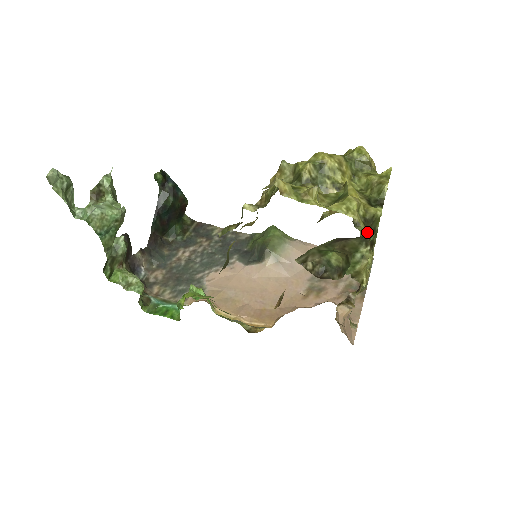
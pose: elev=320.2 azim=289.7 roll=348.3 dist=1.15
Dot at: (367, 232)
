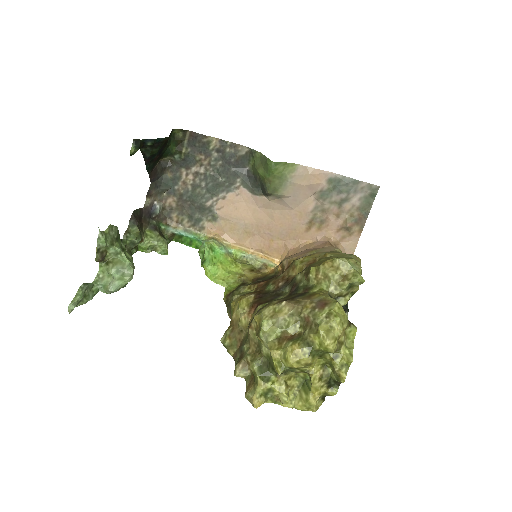
Dot at: occluded
